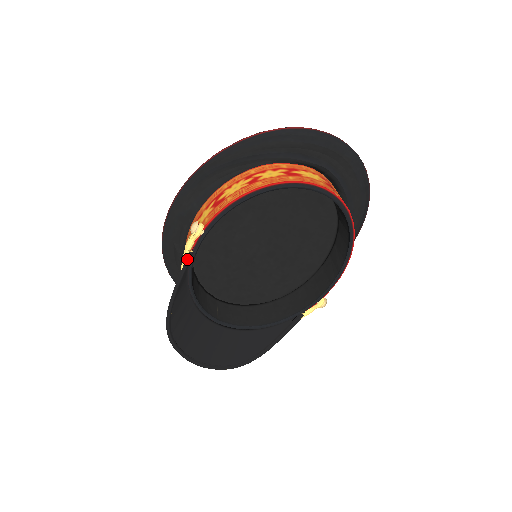
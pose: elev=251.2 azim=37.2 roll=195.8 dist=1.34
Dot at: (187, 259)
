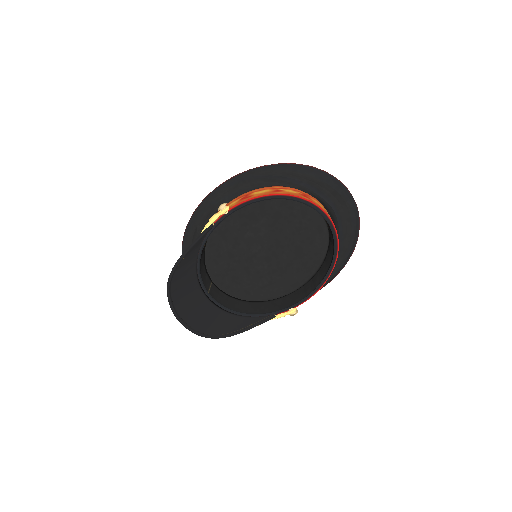
Dot at: (207, 228)
